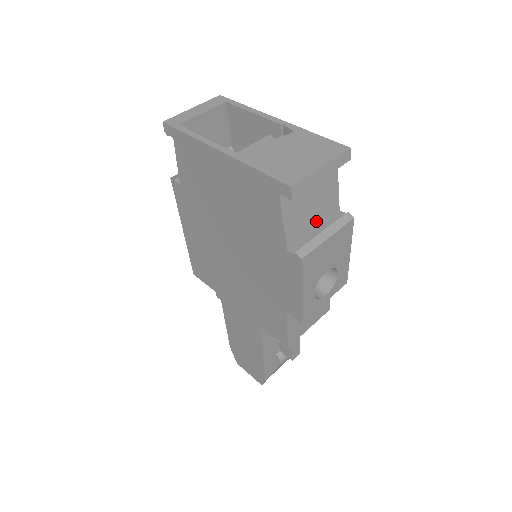
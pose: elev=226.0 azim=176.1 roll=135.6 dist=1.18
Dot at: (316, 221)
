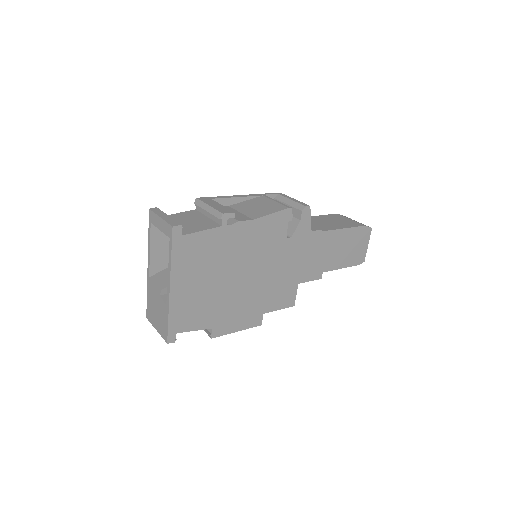
Dot at: occluded
